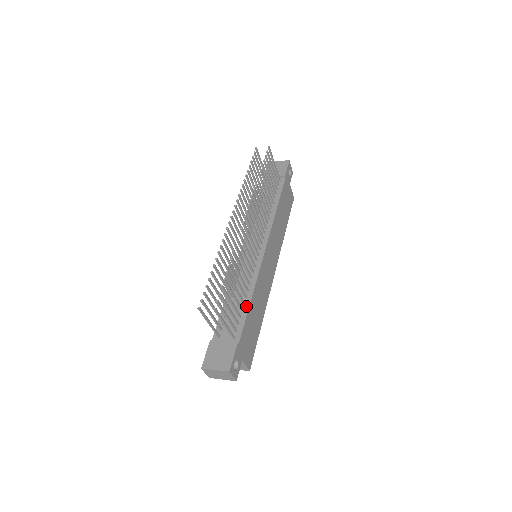
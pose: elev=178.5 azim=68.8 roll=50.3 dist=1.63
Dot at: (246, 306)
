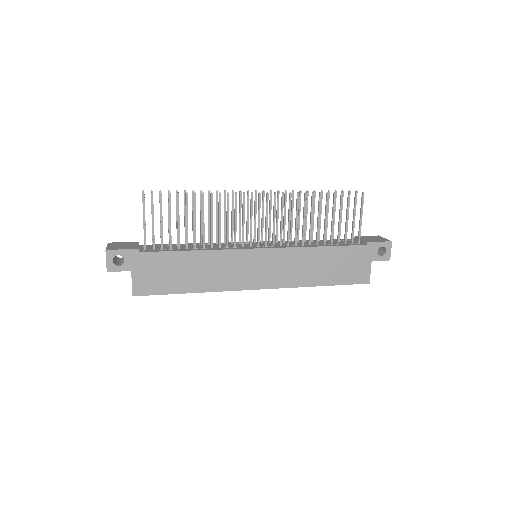
Dot at: (184, 249)
